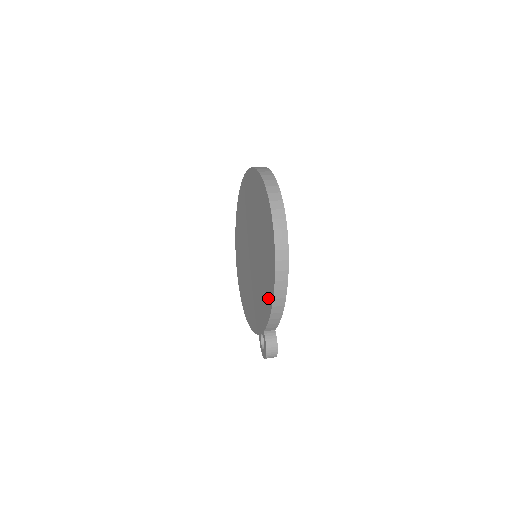
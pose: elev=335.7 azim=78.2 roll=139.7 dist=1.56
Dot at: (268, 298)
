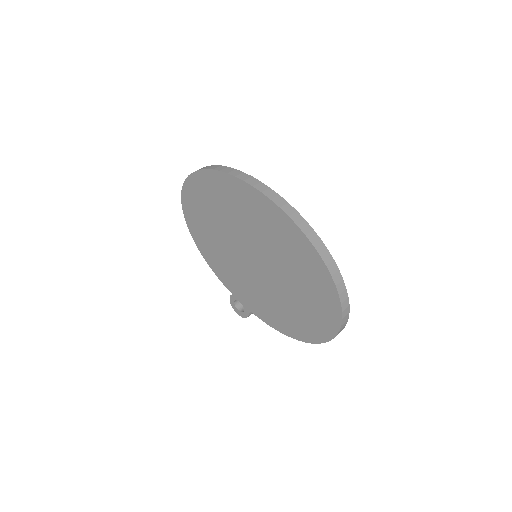
Dot at: (280, 325)
